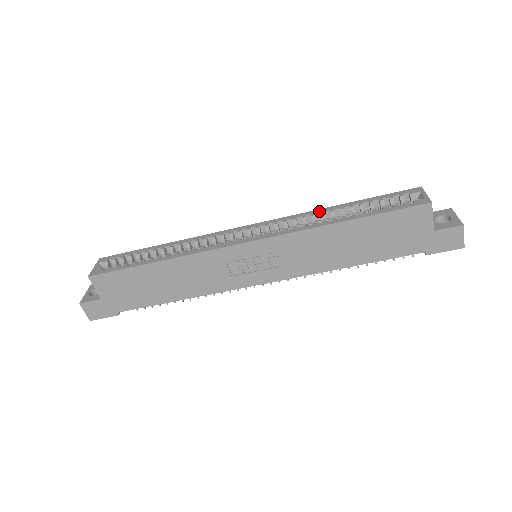
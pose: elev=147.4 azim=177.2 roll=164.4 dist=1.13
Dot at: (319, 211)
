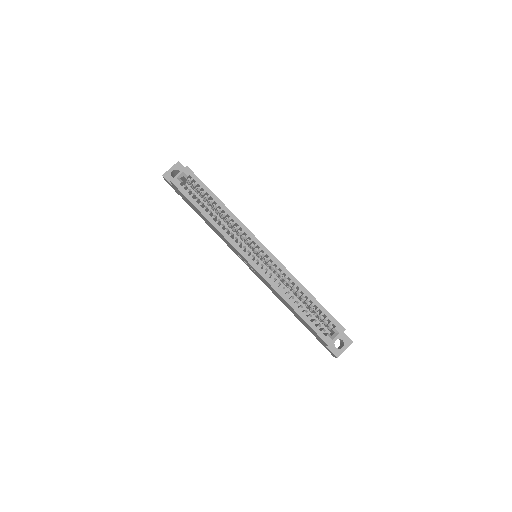
Dot at: (296, 283)
